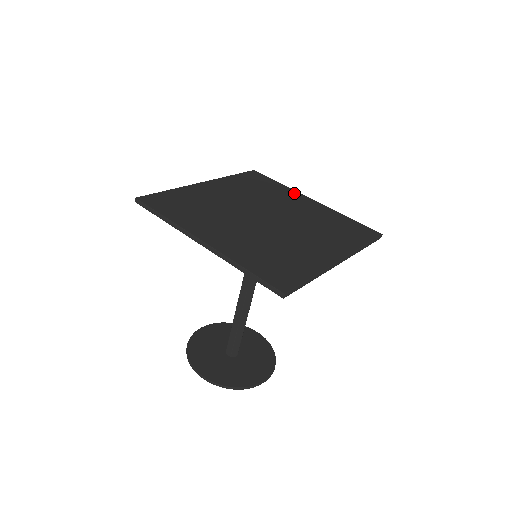
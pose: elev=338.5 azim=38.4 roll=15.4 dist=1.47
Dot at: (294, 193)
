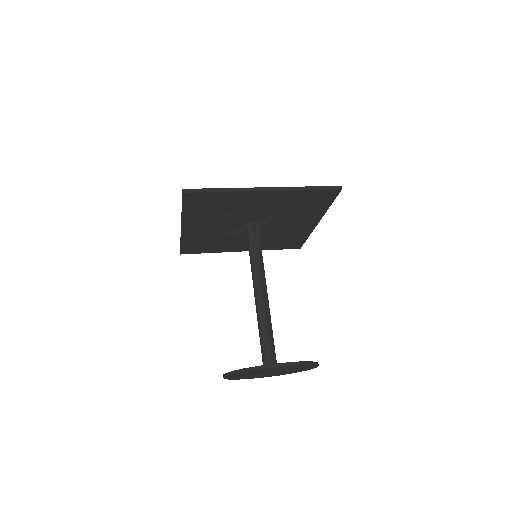
Dot at: occluded
